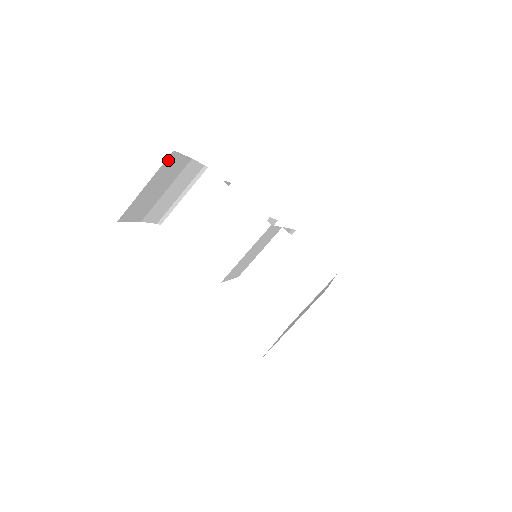
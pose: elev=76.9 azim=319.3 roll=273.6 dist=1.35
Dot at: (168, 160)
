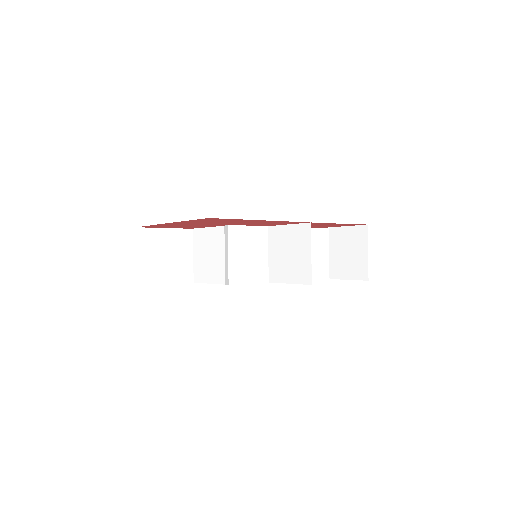
Dot at: (139, 235)
